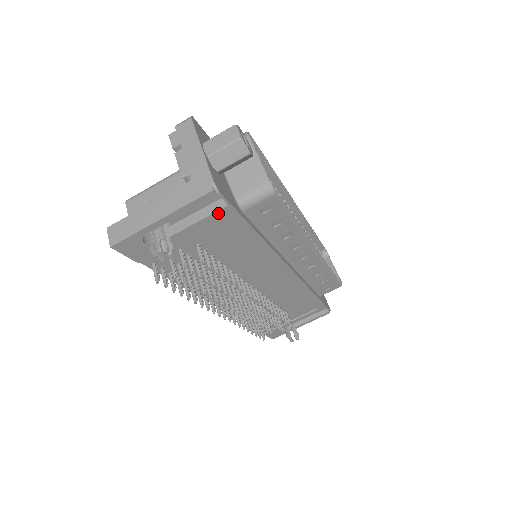
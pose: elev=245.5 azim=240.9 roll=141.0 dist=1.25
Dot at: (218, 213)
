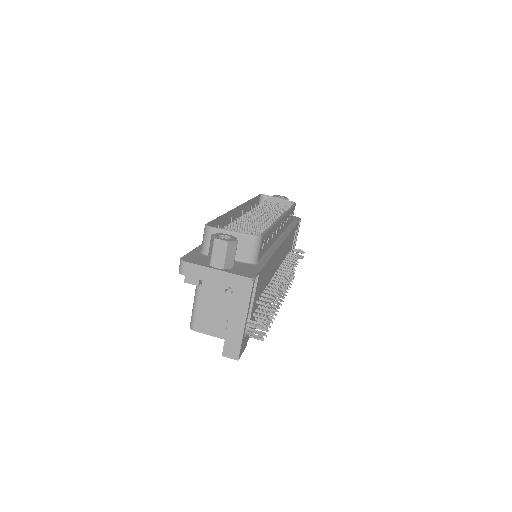
Dot at: (257, 282)
